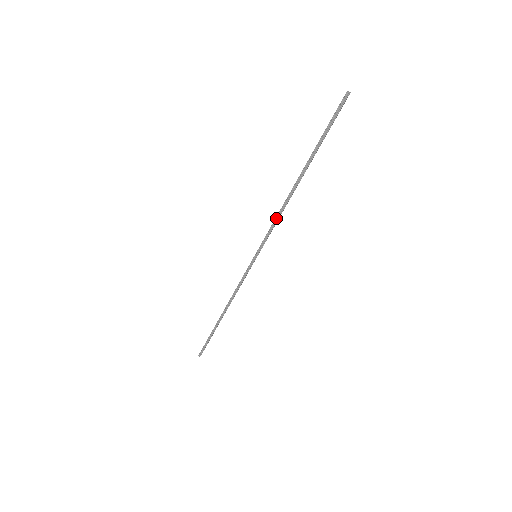
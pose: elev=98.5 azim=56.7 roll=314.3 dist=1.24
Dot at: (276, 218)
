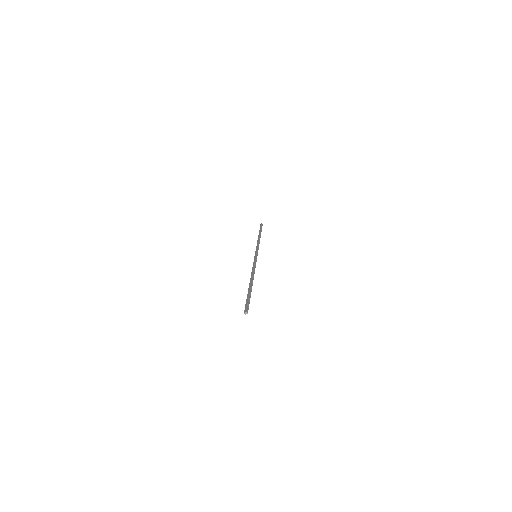
Dot at: (252, 269)
